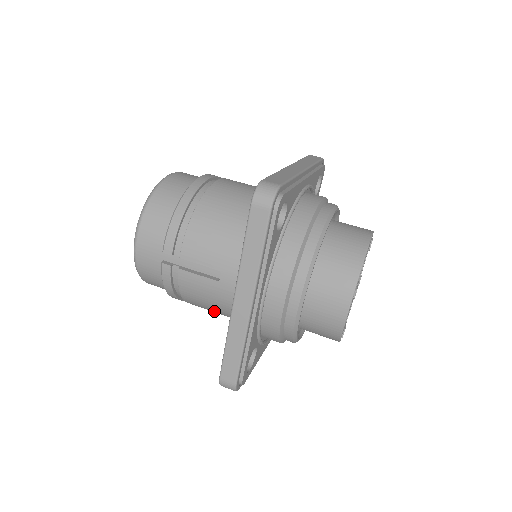
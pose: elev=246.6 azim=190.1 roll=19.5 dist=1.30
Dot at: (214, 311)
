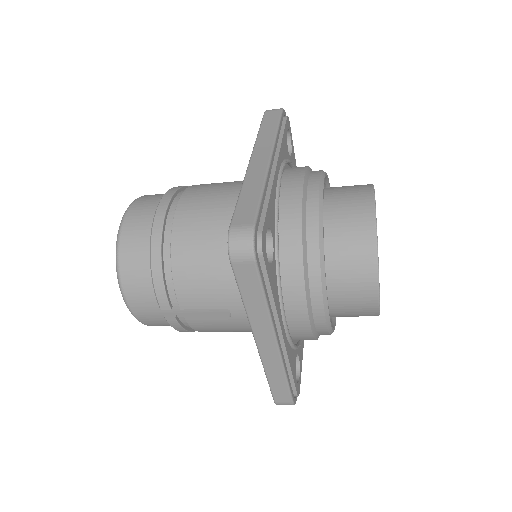
Dot at: occluded
